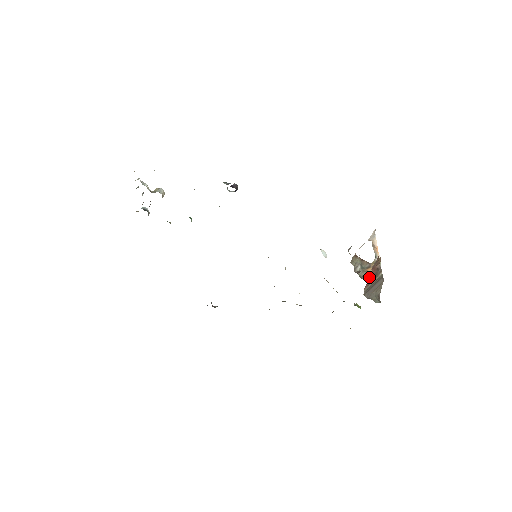
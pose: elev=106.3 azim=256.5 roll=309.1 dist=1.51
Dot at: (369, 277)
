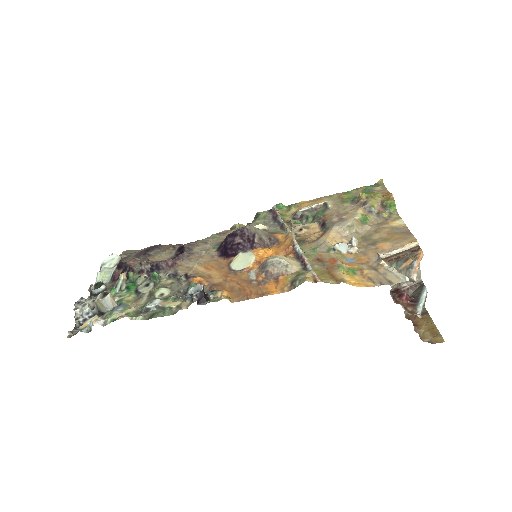
Dot at: (408, 273)
